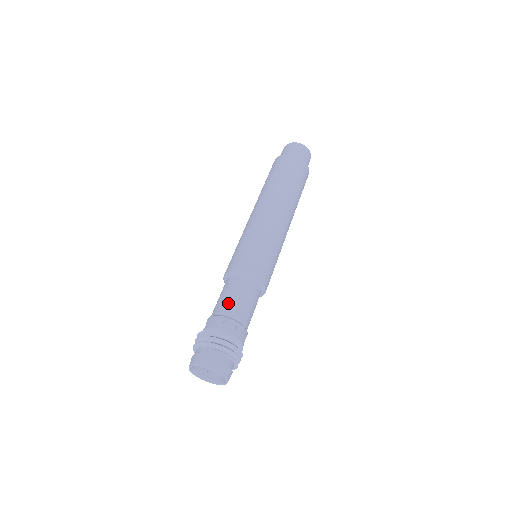
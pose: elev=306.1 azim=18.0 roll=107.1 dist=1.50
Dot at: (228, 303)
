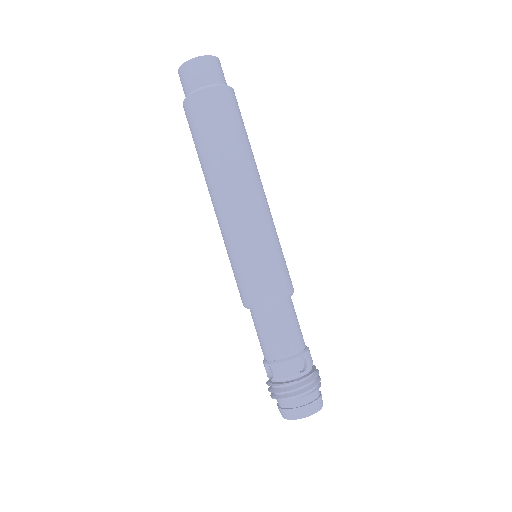
Dot at: (281, 342)
